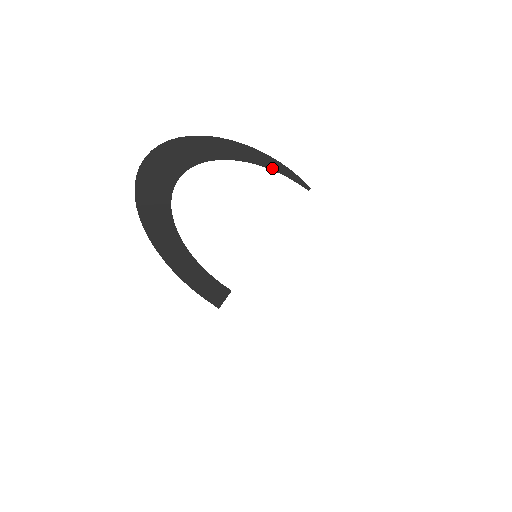
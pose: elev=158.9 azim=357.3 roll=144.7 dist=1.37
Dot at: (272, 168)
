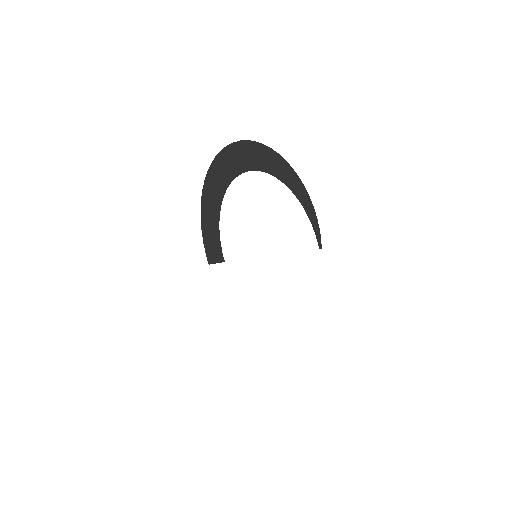
Dot at: (309, 216)
